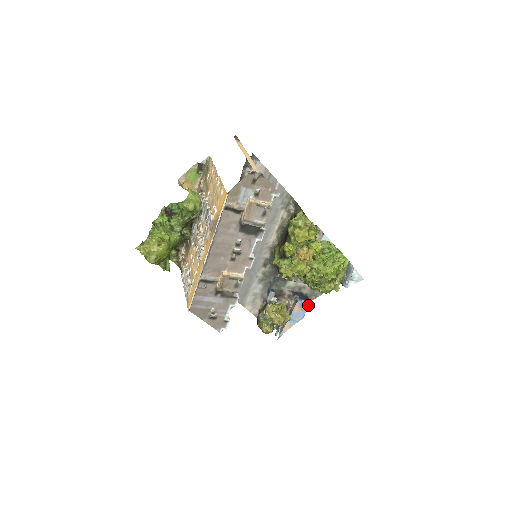
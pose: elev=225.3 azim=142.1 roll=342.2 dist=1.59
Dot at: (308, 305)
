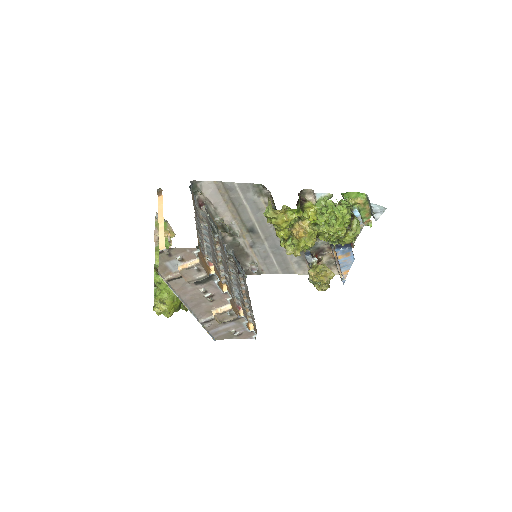
Dot at: (350, 250)
